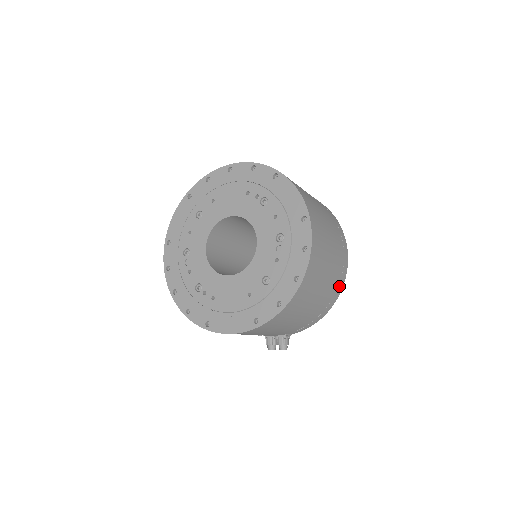
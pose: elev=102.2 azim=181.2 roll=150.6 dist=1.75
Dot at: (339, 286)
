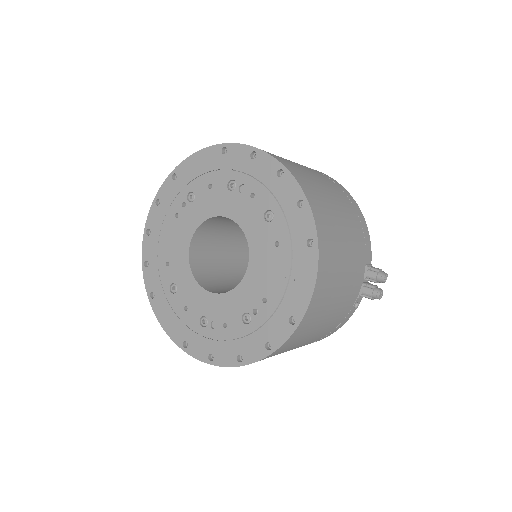
Dot at: (333, 181)
